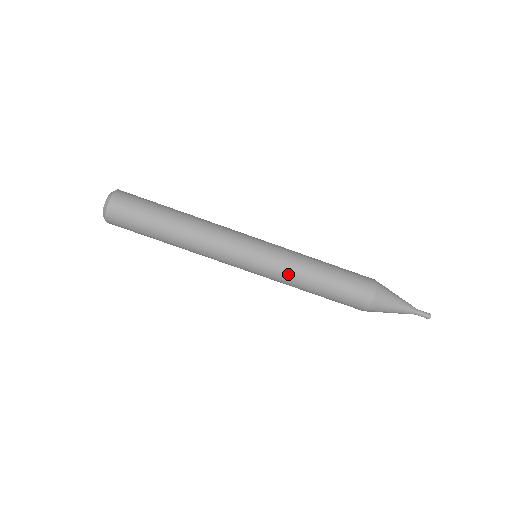
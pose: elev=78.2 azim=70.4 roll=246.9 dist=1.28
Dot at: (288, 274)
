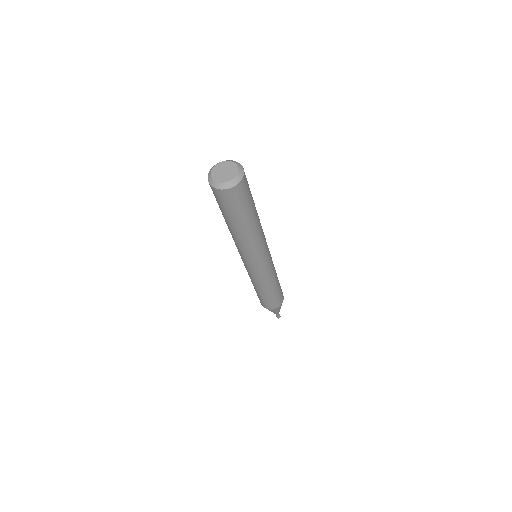
Dot at: (251, 278)
